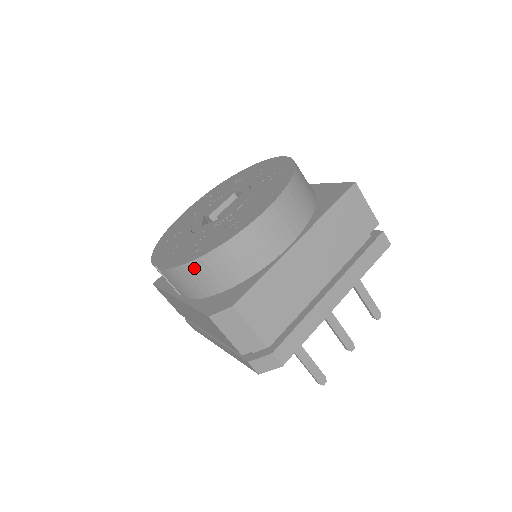
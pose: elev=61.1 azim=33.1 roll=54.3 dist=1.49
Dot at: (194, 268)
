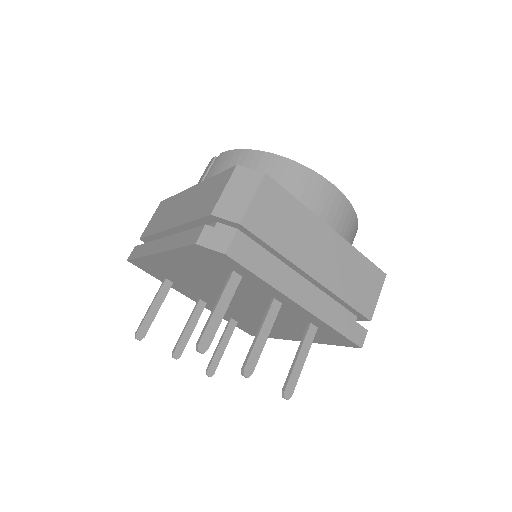
Dot at: (257, 157)
